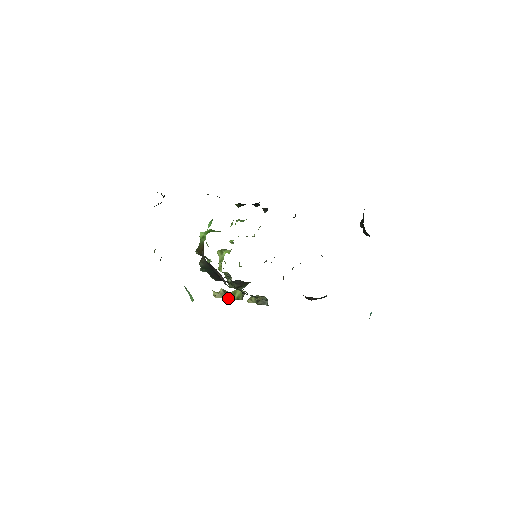
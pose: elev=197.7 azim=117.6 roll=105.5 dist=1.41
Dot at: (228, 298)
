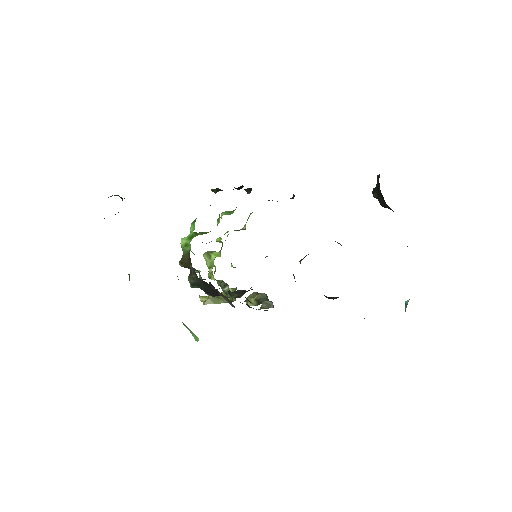
Dot at: (220, 302)
